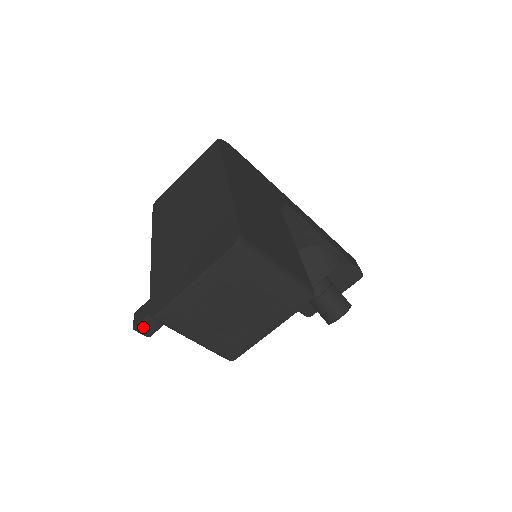
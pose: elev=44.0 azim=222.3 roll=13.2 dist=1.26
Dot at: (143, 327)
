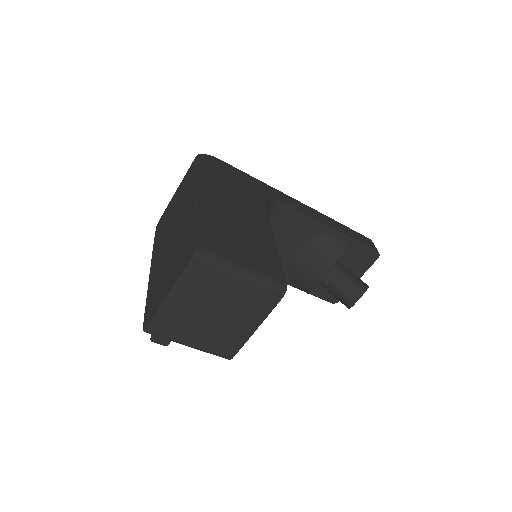
Dot at: (159, 338)
